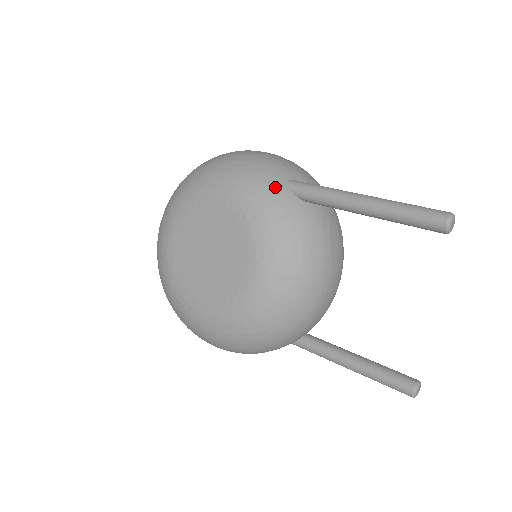
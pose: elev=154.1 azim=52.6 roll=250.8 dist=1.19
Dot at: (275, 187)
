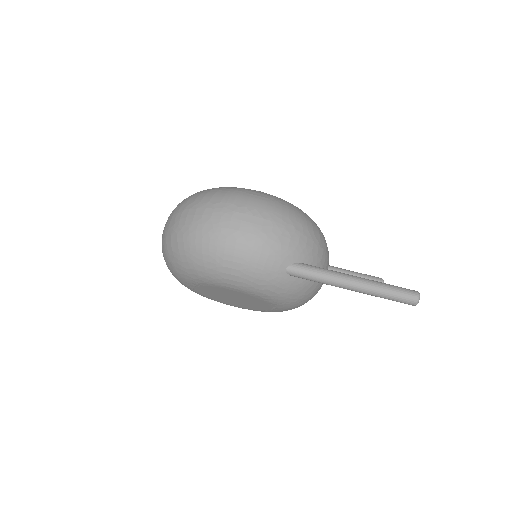
Dot at: (279, 280)
